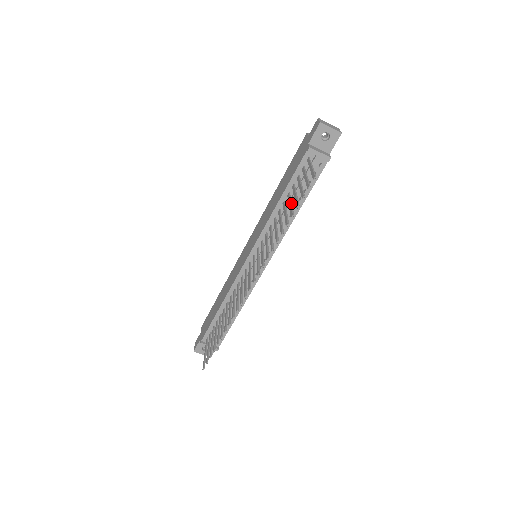
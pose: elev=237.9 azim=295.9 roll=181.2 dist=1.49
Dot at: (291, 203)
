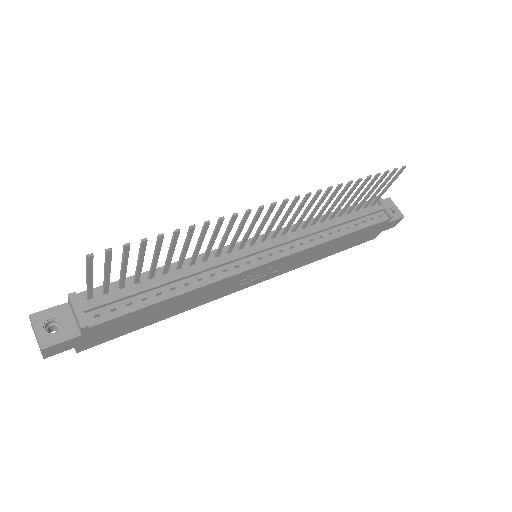
Dot at: (355, 196)
